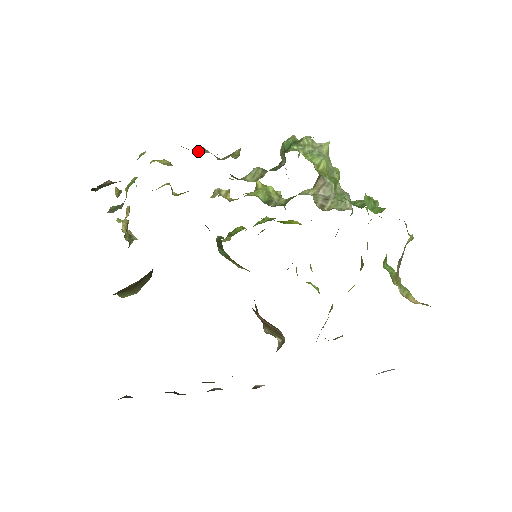
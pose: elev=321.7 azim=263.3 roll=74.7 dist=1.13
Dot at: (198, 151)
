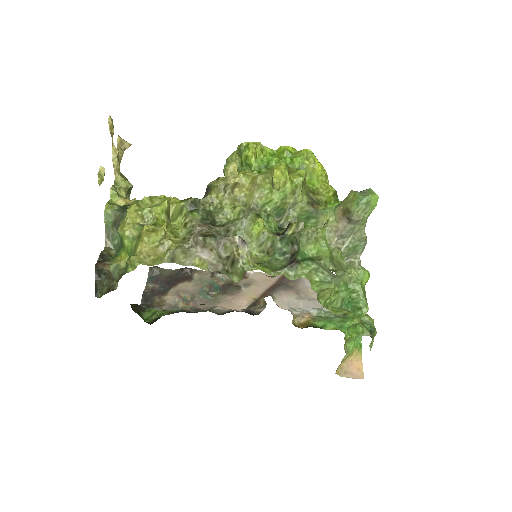
Dot at: (196, 245)
